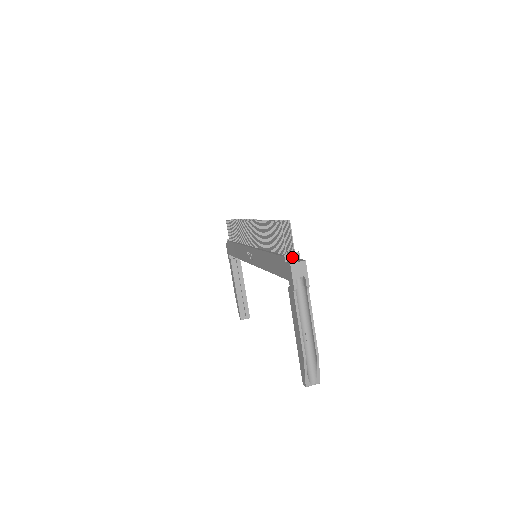
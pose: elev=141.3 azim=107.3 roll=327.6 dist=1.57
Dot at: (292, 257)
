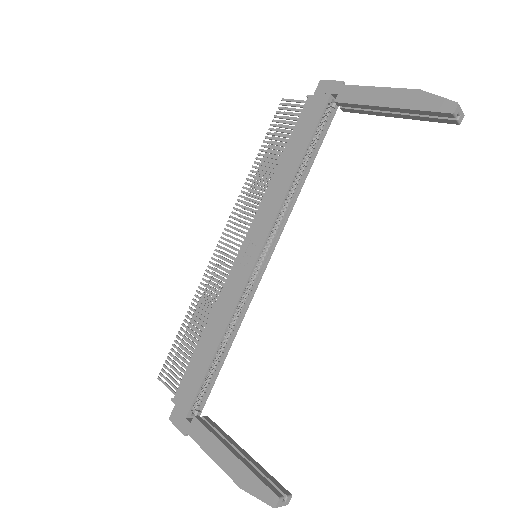
Dot at: occluded
